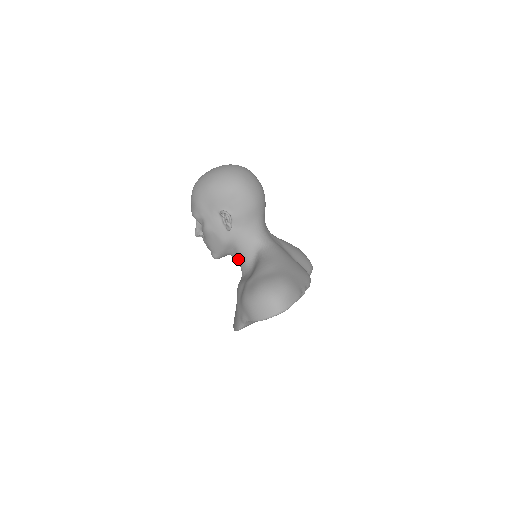
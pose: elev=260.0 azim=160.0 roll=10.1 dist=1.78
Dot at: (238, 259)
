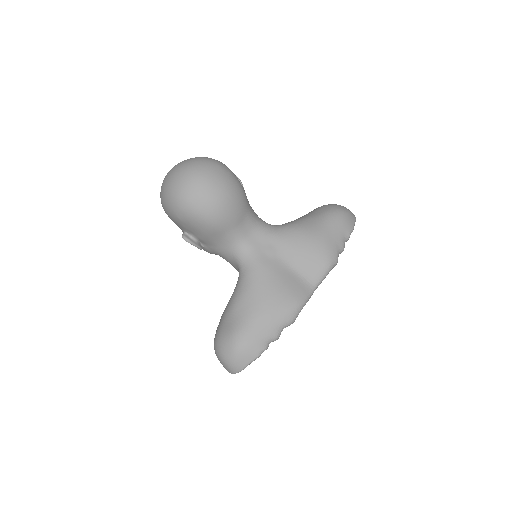
Dot at: occluded
